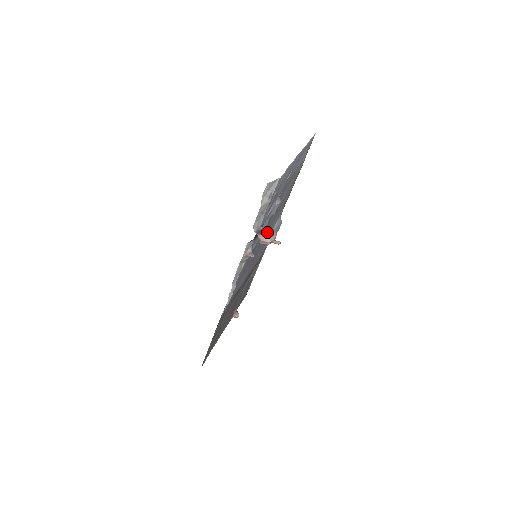
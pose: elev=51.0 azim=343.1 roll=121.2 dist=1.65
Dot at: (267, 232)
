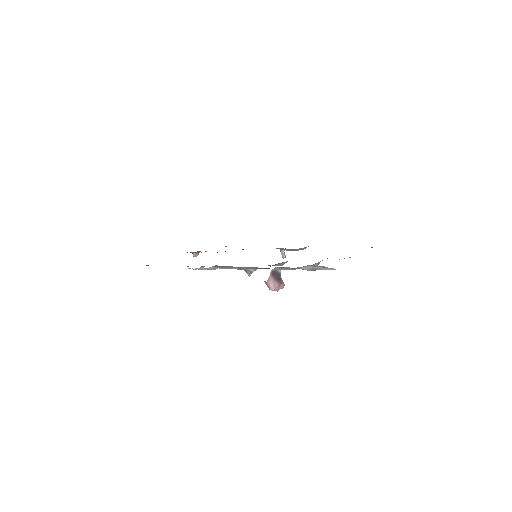
Dot at: (279, 281)
